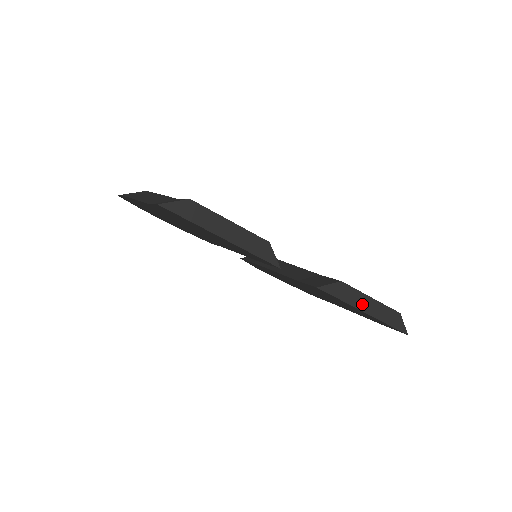
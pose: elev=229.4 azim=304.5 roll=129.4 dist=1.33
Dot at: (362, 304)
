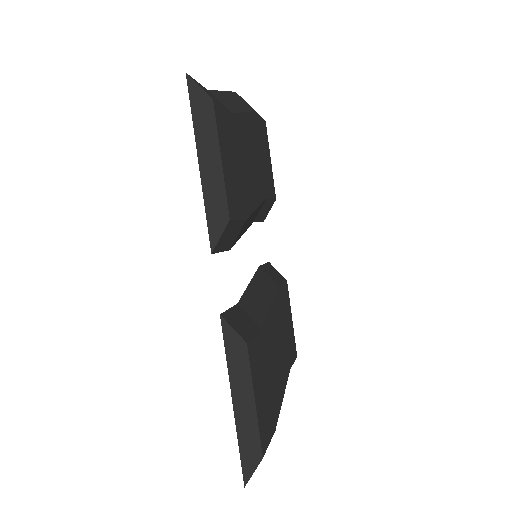
Dot at: (240, 391)
